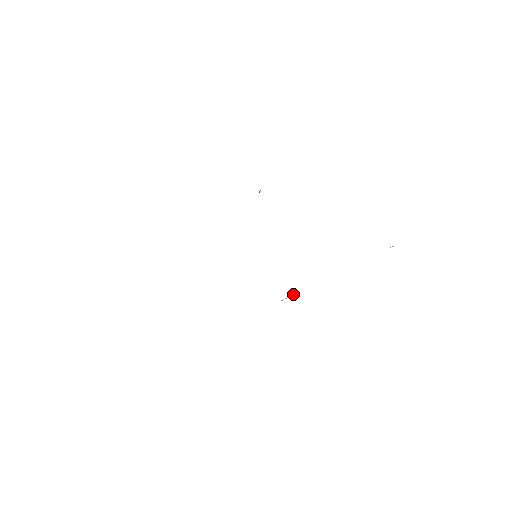
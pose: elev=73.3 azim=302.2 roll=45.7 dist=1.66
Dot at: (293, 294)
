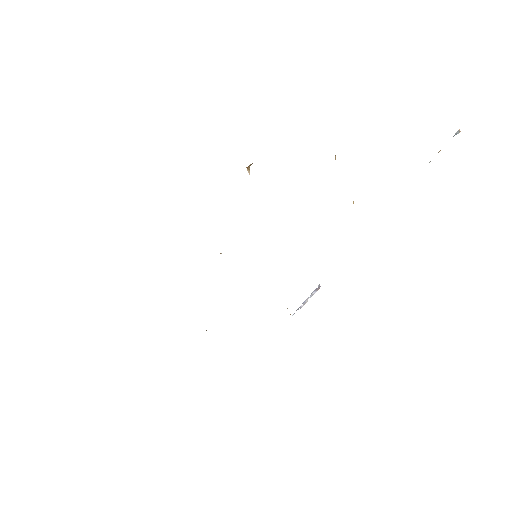
Dot at: (314, 290)
